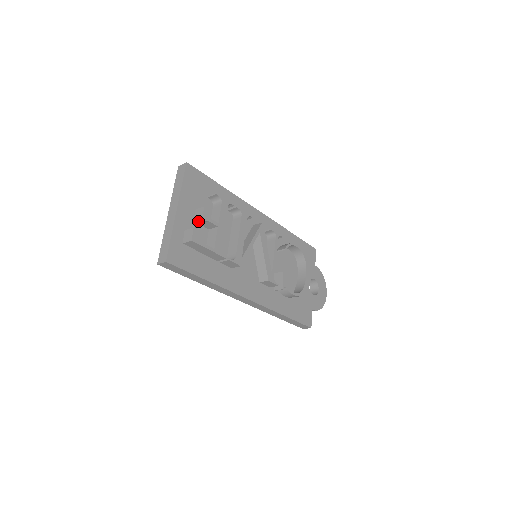
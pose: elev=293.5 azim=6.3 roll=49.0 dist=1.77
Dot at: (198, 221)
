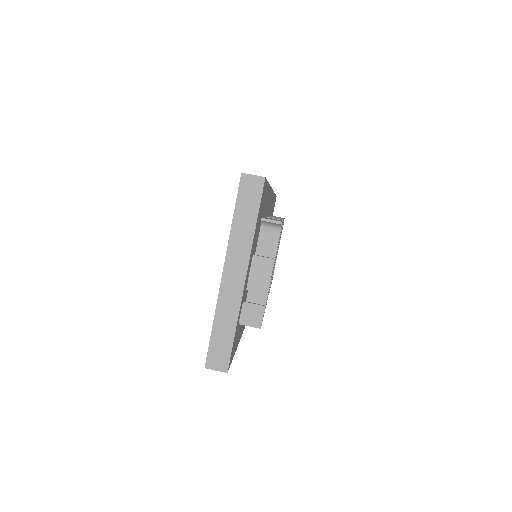
Dot at: (261, 283)
